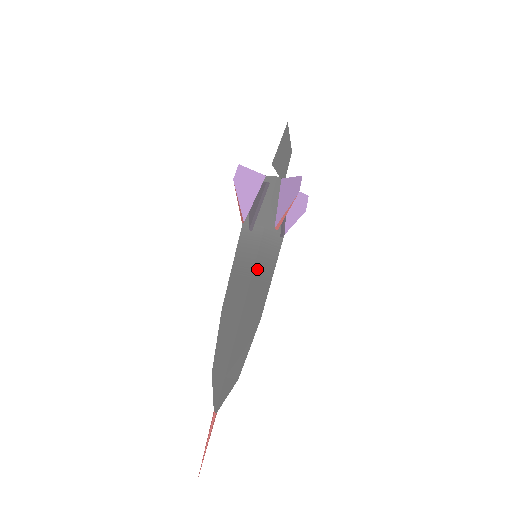
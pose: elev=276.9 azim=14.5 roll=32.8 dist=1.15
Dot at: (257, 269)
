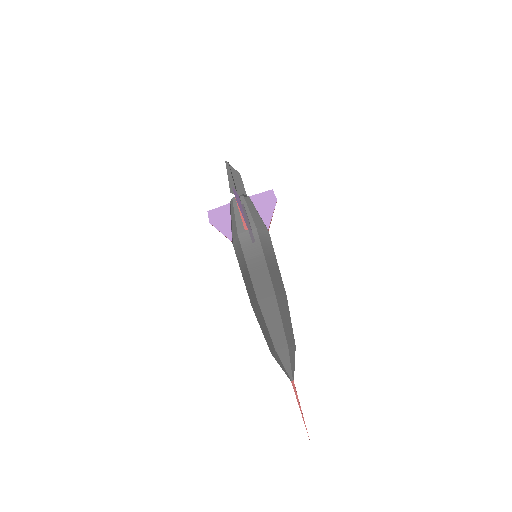
Dot at: (250, 264)
